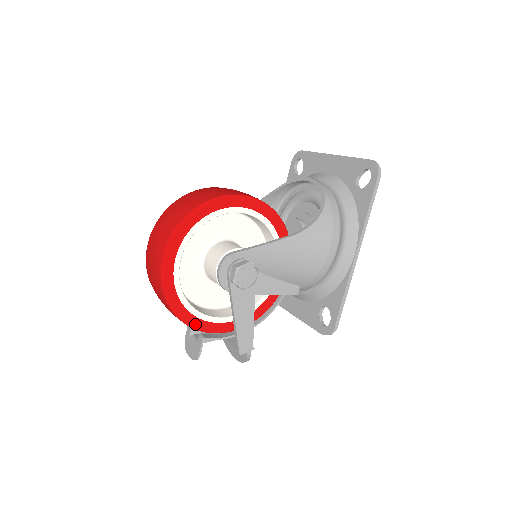
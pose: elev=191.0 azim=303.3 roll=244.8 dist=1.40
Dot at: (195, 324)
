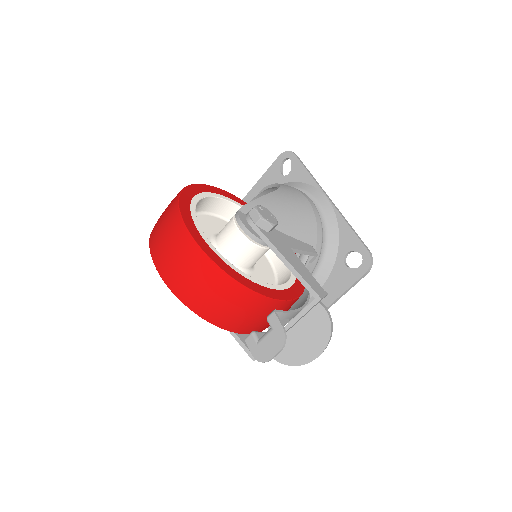
Dot at: (256, 289)
